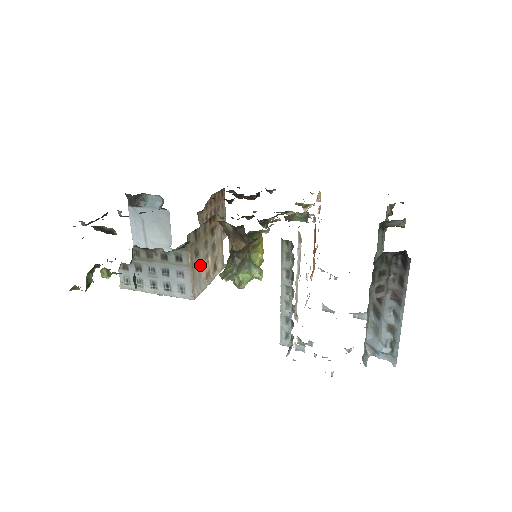
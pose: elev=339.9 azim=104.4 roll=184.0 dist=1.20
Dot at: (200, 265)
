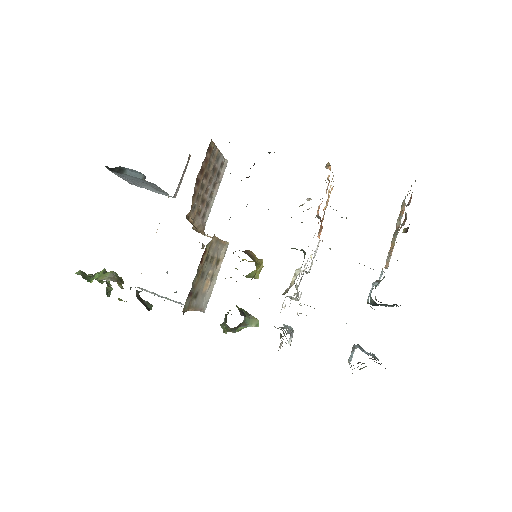
Dot at: (202, 291)
